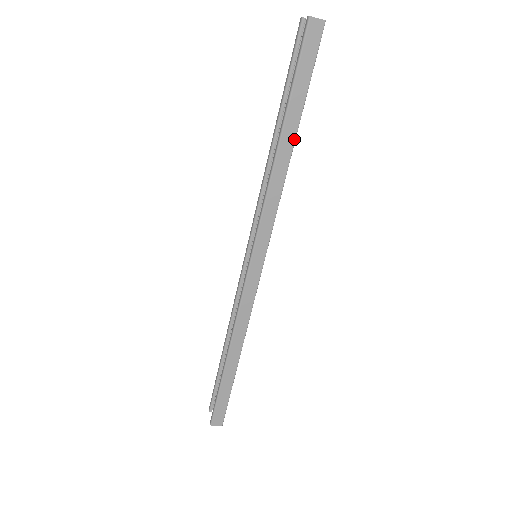
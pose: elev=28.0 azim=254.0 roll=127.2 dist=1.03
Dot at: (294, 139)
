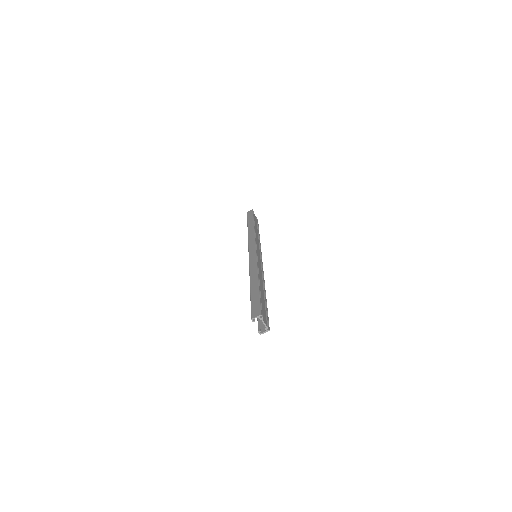
Dot at: (253, 224)
